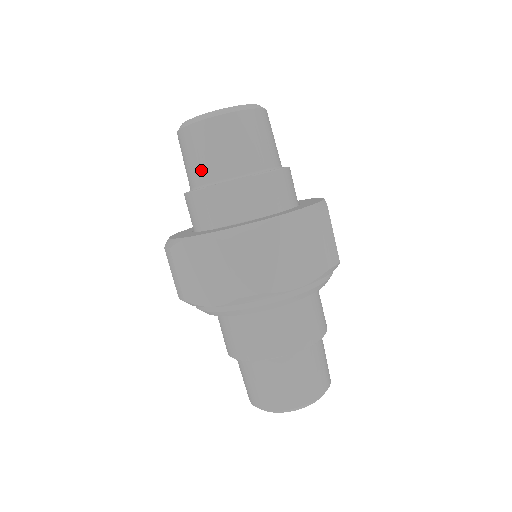
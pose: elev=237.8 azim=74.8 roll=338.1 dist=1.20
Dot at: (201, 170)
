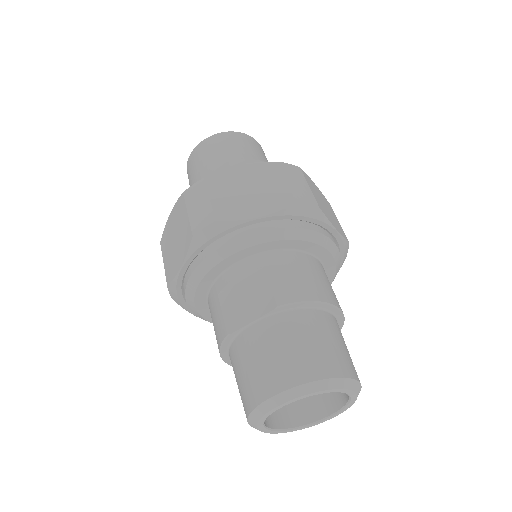
Dot at: (194, 182)
